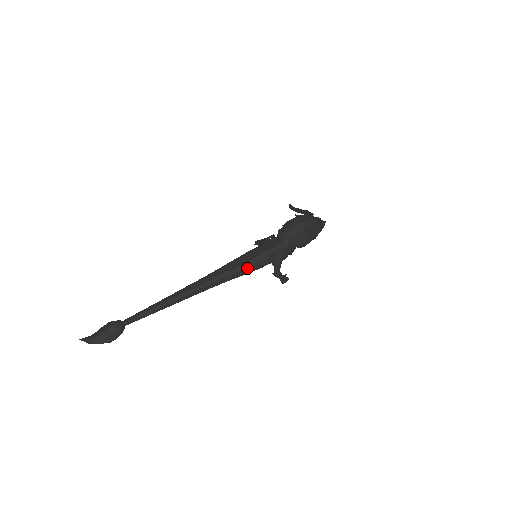
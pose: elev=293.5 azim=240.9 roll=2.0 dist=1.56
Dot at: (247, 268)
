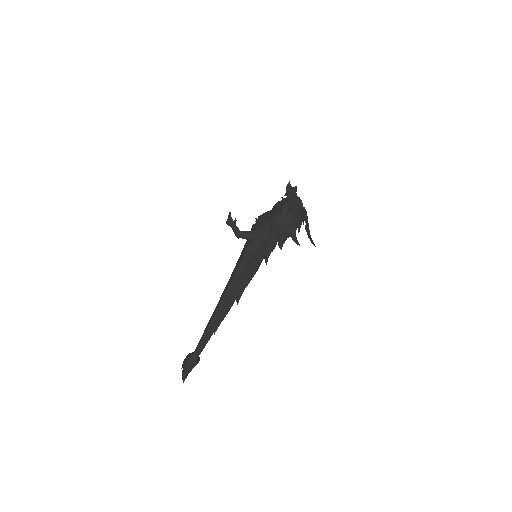
Dot at: occluded
